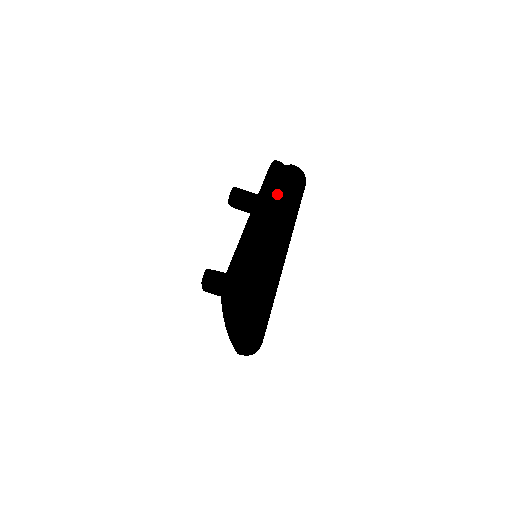
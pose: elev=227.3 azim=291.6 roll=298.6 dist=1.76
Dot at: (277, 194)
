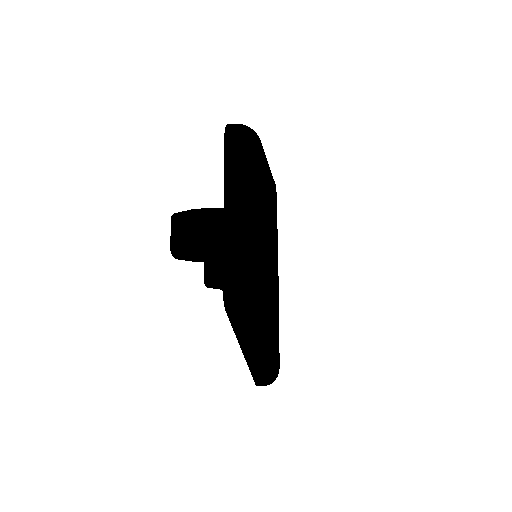
Dot at: occluded
